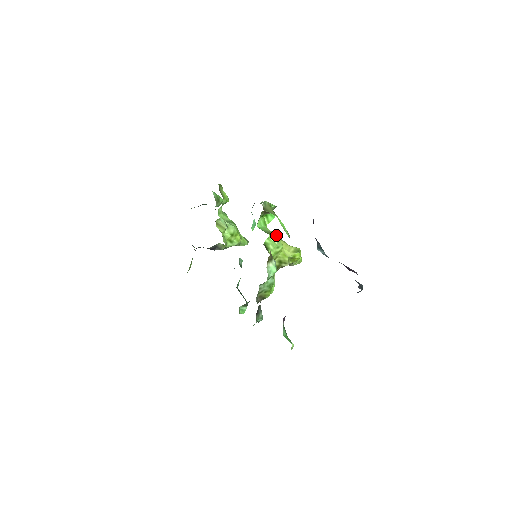
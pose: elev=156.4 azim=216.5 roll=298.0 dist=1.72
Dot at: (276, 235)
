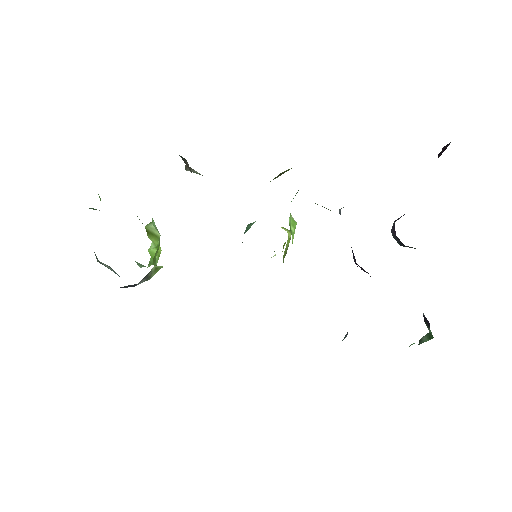
Dot at: occluded
